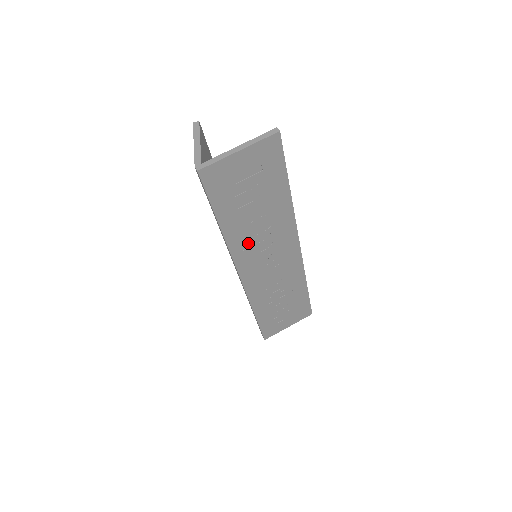
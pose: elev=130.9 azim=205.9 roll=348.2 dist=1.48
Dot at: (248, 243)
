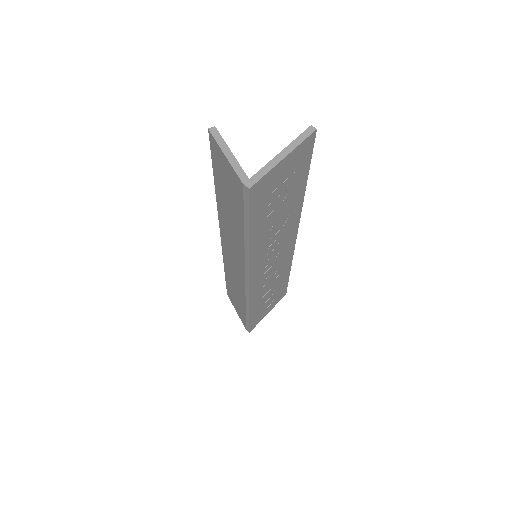
Dot at: (264, 248)
